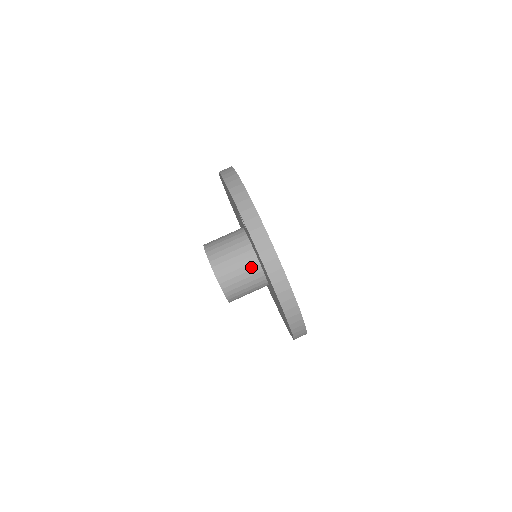
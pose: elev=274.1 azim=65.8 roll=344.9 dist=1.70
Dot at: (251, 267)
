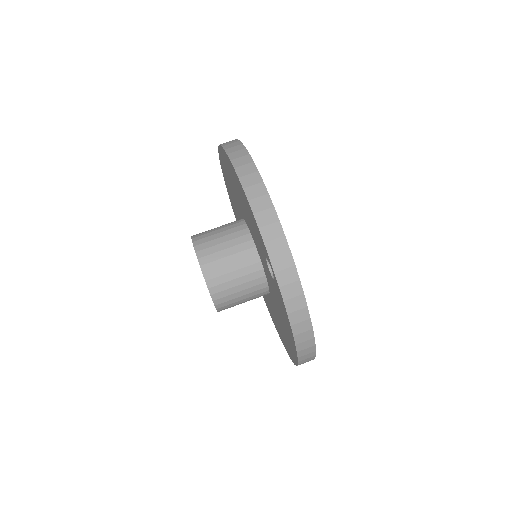
Dot at: (257, 288)
